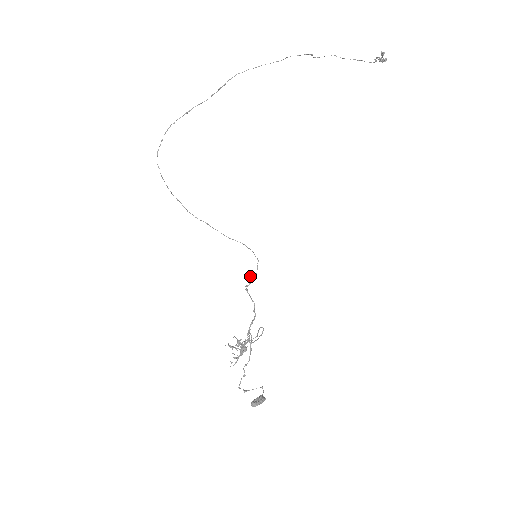
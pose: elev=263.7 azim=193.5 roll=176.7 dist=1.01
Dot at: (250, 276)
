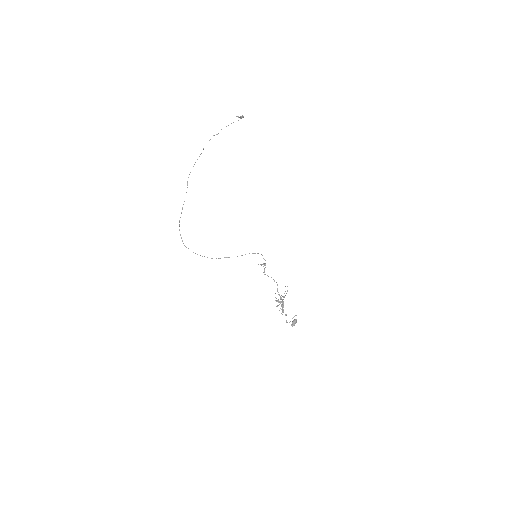
Dot at: occluded
